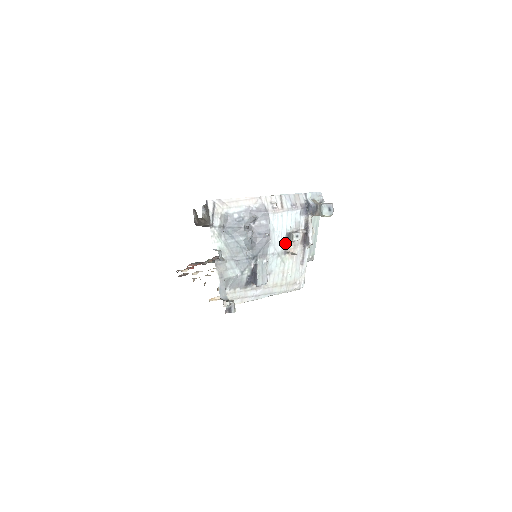
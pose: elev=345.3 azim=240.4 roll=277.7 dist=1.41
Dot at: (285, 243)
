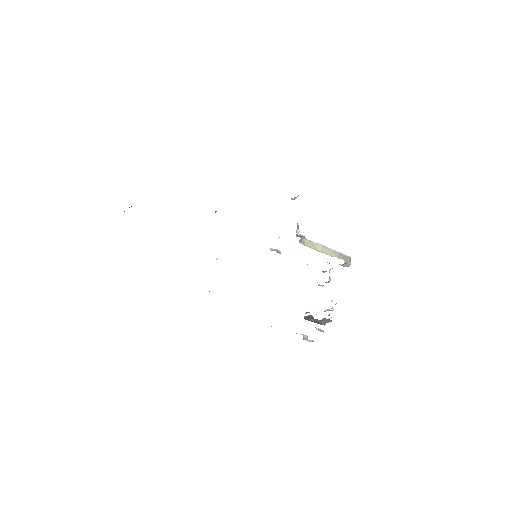
Dot at: occluded
